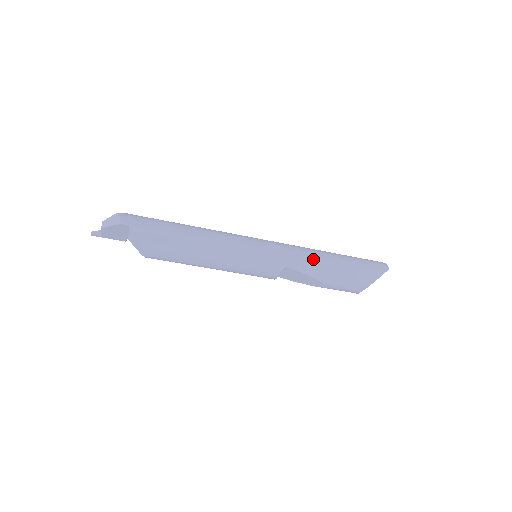
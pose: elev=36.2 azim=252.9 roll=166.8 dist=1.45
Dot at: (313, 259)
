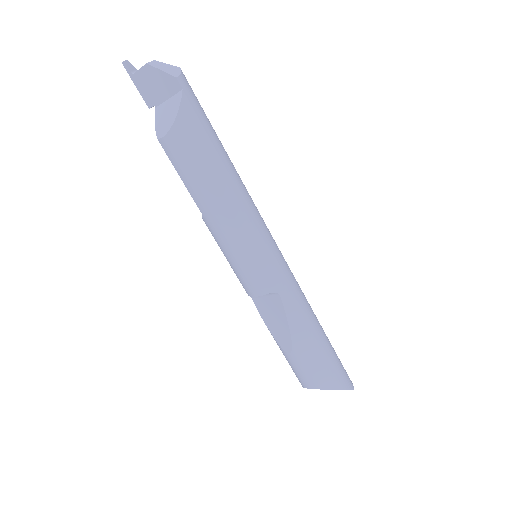
Dot at: (306, 312)
